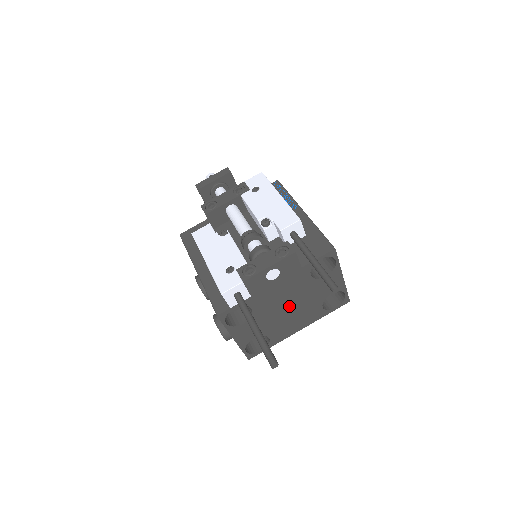
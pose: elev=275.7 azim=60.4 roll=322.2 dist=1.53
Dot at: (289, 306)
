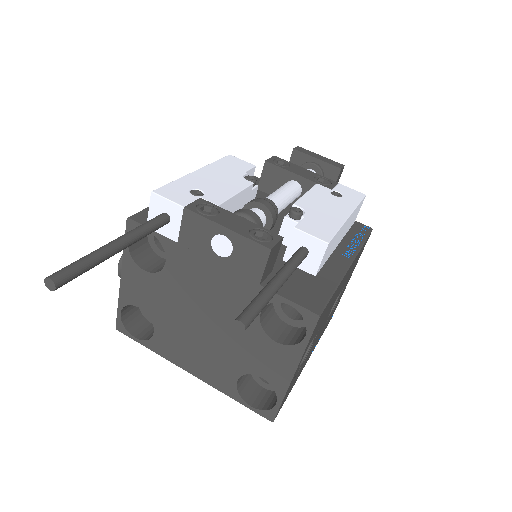
Dot at: (205, 321)
